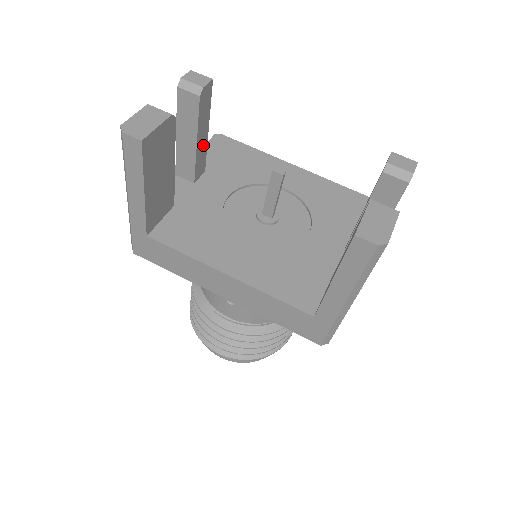
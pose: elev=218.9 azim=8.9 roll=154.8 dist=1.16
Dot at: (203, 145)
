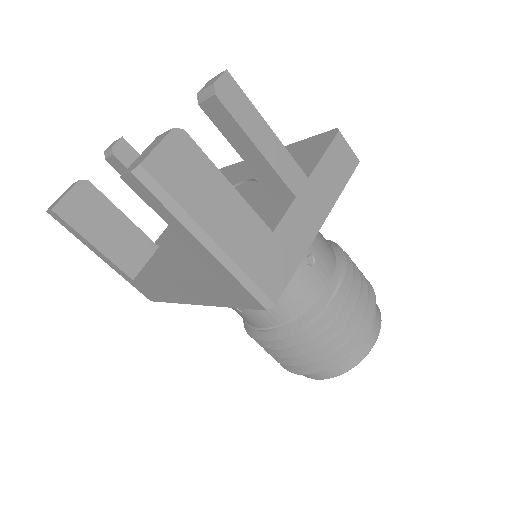
Dot at: occluded
